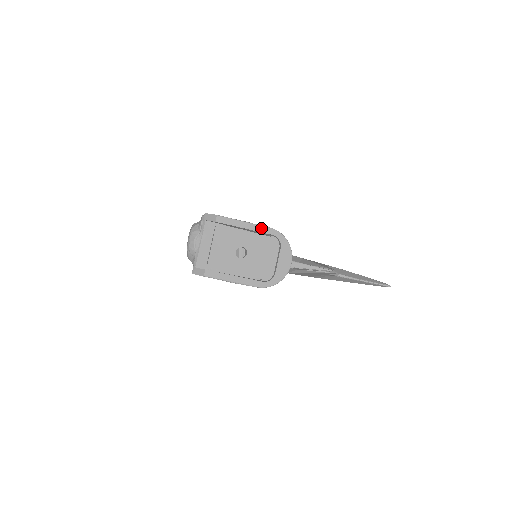
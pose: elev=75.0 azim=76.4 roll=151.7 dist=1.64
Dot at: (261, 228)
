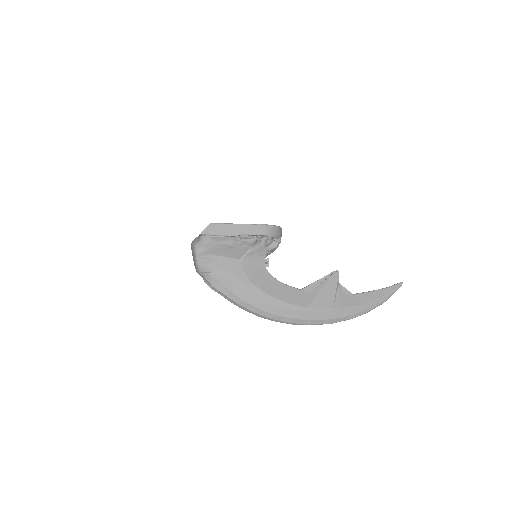
Dot at: occluded
